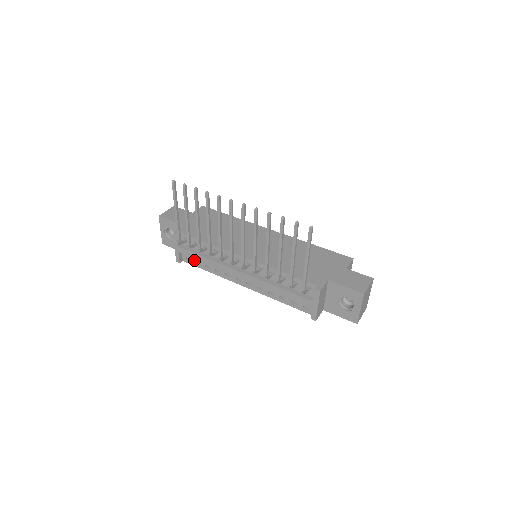
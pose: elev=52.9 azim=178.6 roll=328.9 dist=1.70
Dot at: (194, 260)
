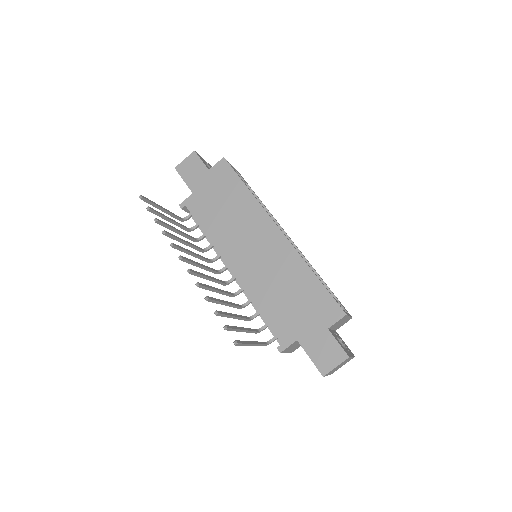
Dot at: occluded
